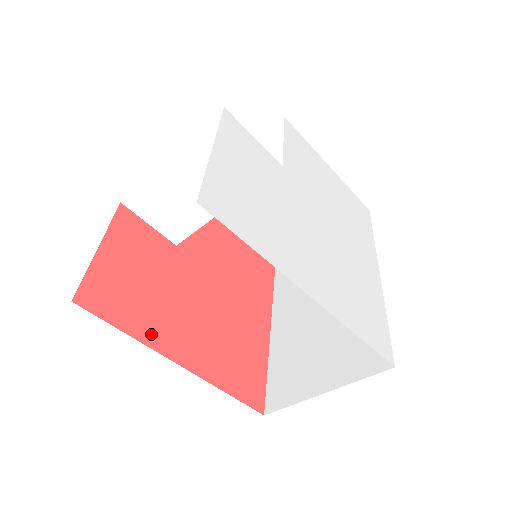
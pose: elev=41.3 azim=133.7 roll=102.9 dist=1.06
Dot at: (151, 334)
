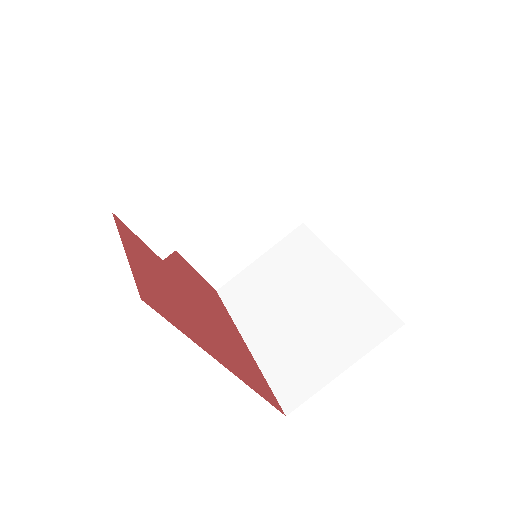
Dot at: (198, 338)
